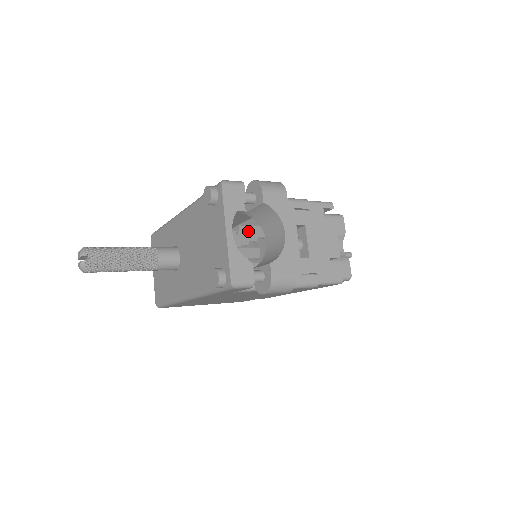
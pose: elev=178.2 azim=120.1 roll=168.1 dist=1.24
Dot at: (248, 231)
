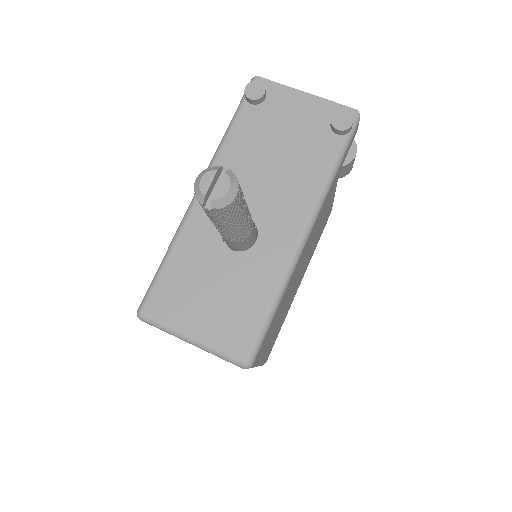
Dot at: occluded
